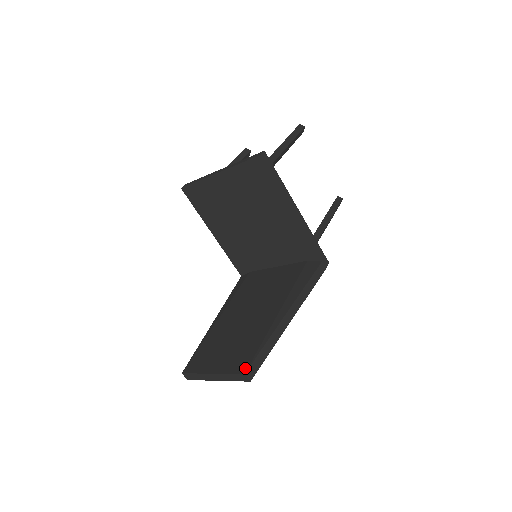
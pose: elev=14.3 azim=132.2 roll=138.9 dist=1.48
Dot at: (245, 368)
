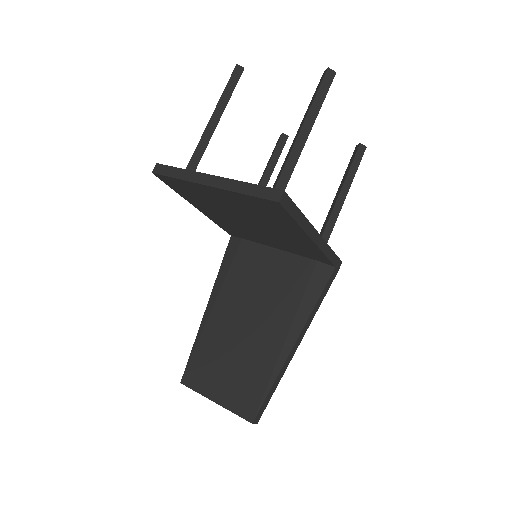
Dot at: (252, 416)
